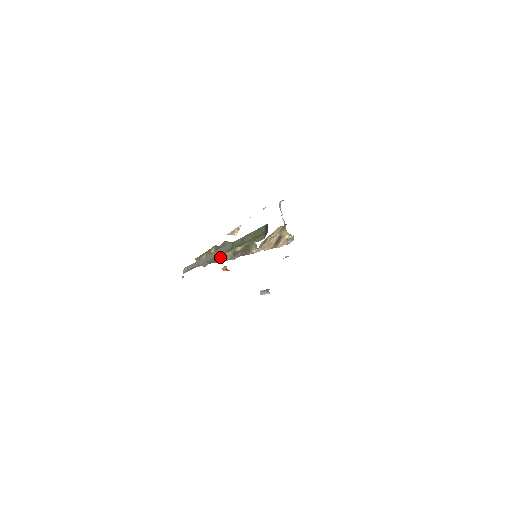
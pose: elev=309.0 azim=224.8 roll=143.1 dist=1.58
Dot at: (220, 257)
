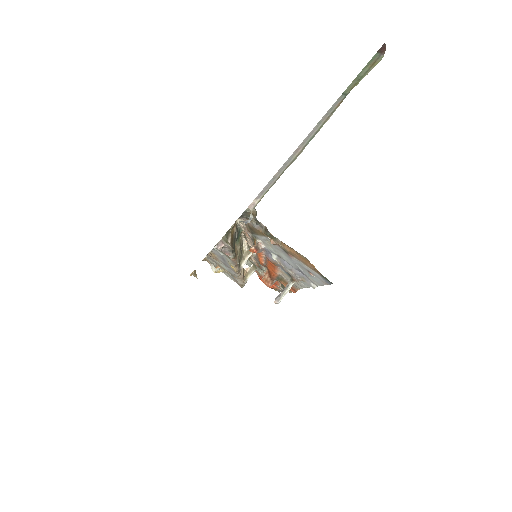
Dot at: occluded
